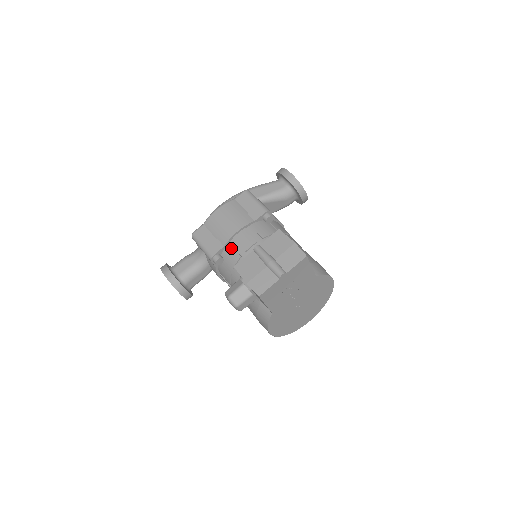
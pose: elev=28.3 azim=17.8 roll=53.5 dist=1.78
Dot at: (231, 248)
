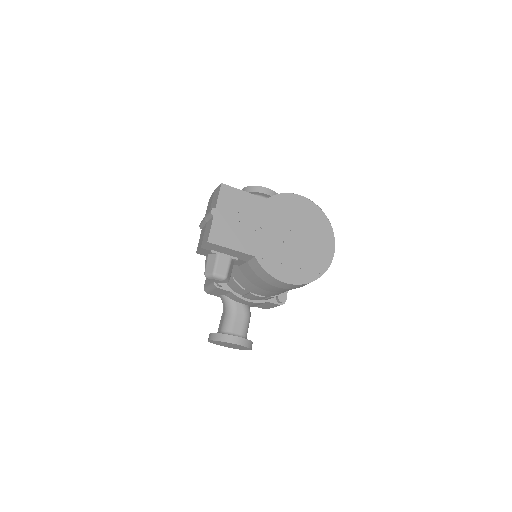
Dot at: occluded
